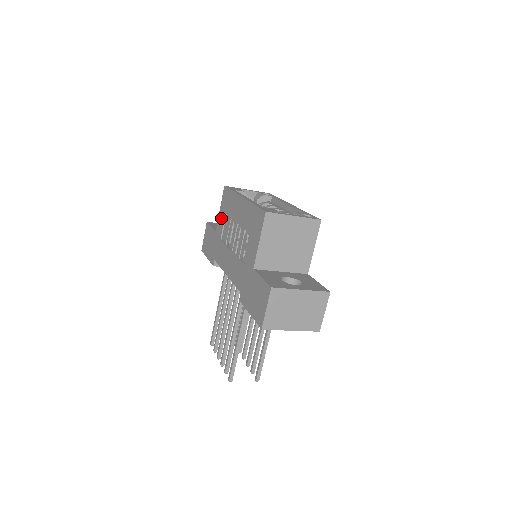
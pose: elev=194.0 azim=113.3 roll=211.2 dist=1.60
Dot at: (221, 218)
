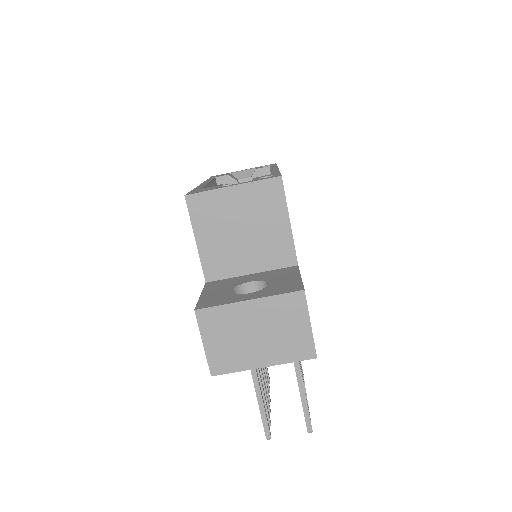
Dot at: occluded
